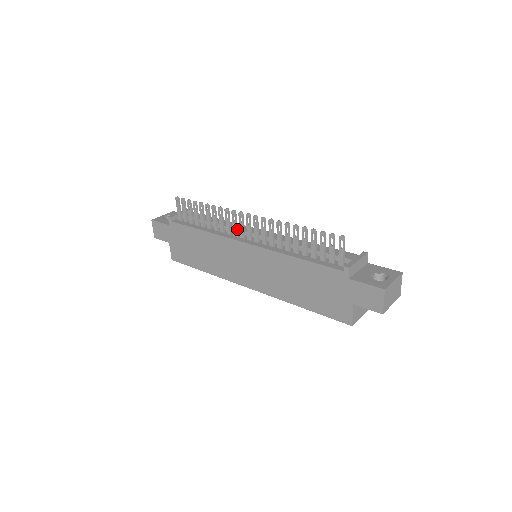
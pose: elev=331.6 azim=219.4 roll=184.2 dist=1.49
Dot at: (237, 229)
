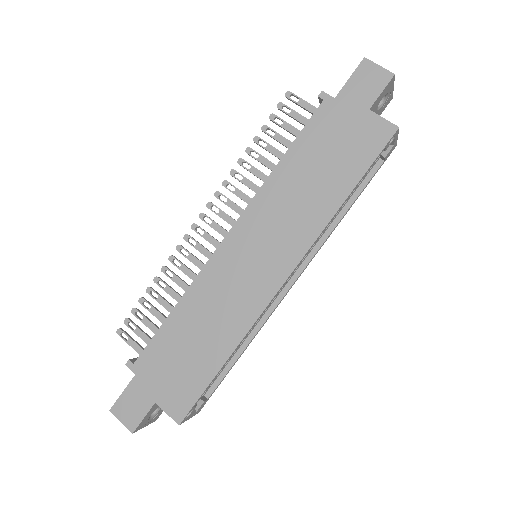
Dot at: (208, 250)
